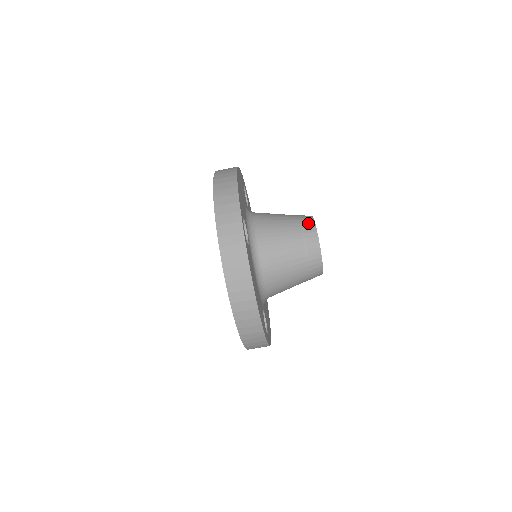
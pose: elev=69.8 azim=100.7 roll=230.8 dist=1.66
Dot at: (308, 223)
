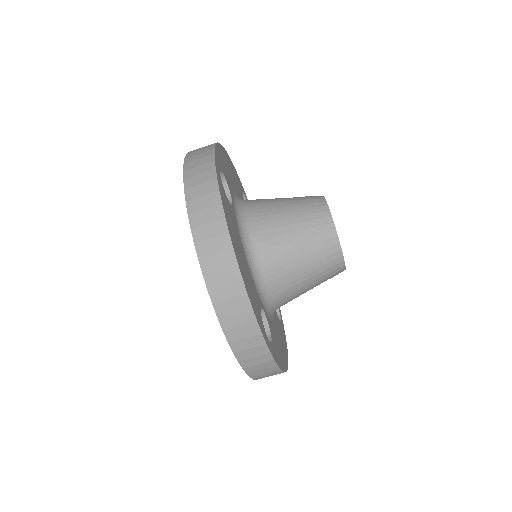
Dot at: (315, 196)
